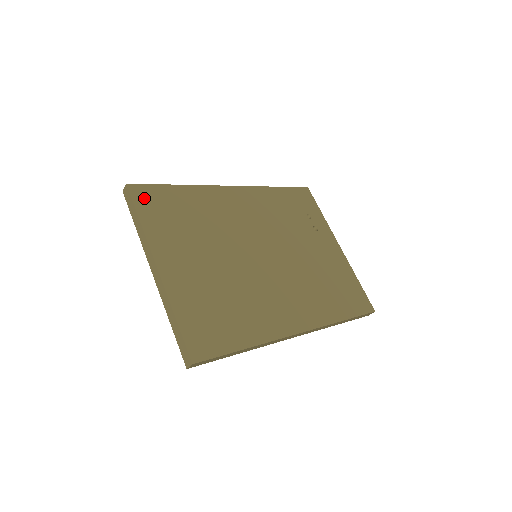
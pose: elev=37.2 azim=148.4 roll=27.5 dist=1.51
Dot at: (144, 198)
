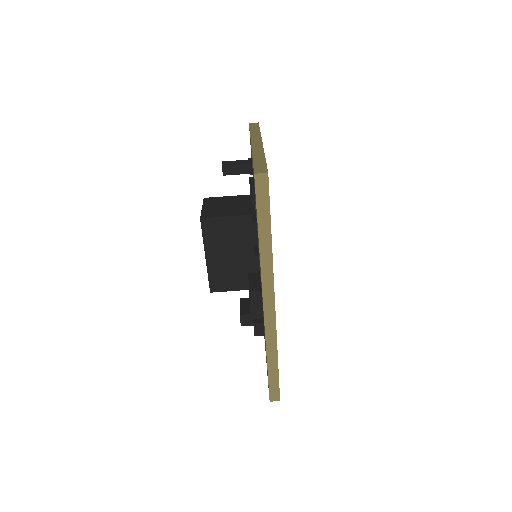
Dot at: occluded
